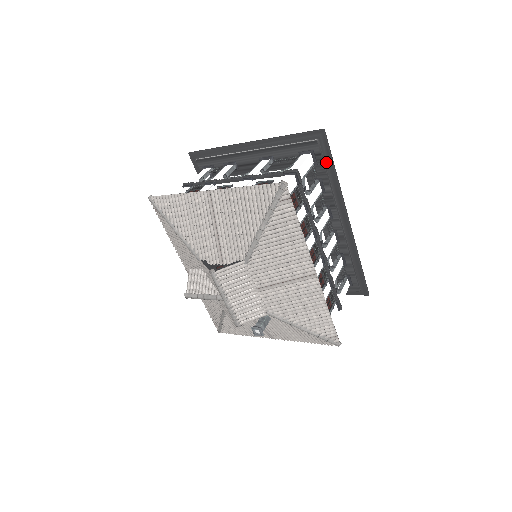
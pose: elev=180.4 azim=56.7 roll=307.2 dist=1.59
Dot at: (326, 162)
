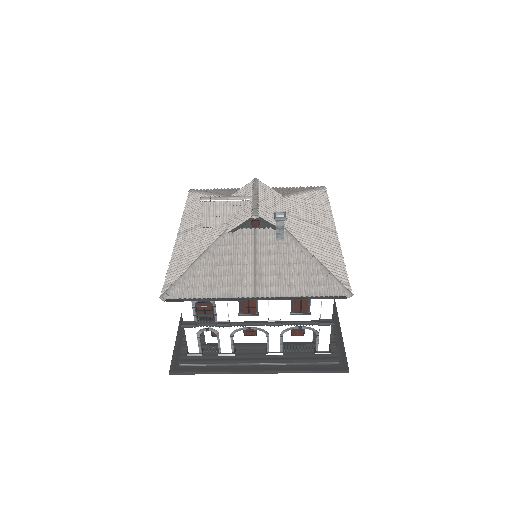
Dot at: occluded
